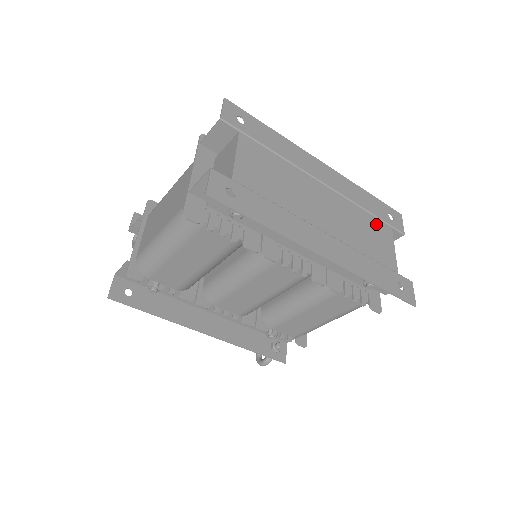
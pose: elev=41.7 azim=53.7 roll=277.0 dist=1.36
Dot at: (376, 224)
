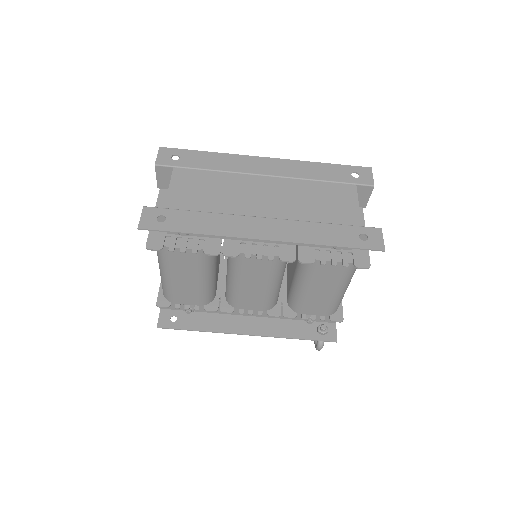
Dot at: (333, 189)
